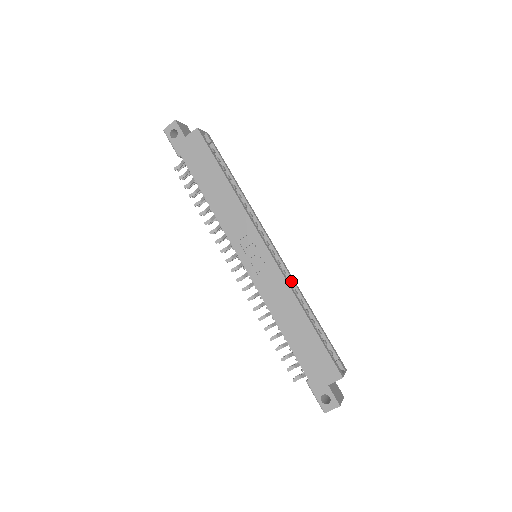
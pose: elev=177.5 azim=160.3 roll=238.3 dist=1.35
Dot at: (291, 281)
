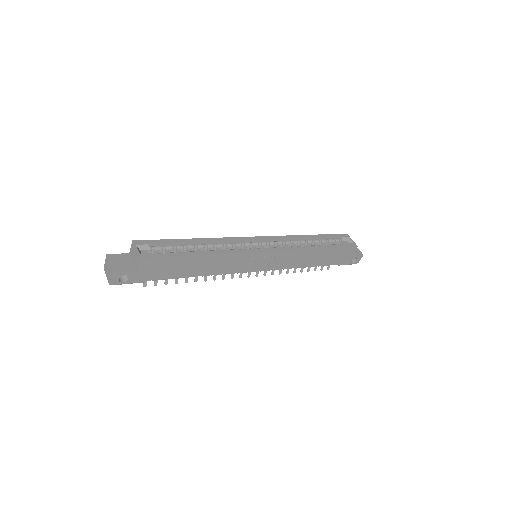
Dot at: (286, 240)
